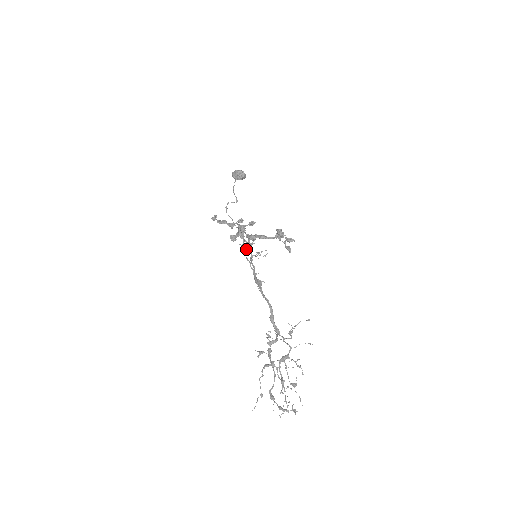
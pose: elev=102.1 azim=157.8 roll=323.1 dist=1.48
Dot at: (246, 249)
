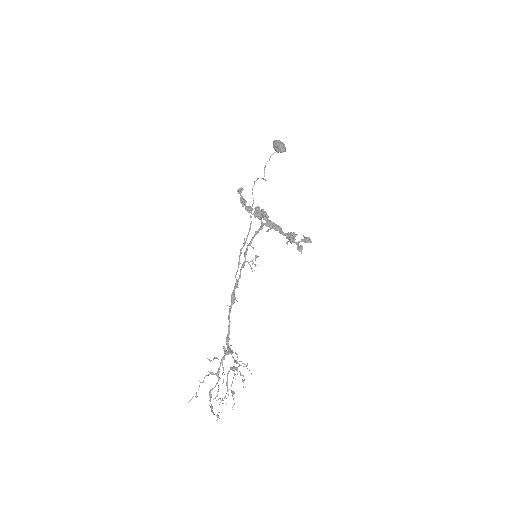
Dot at: (239, 255)
